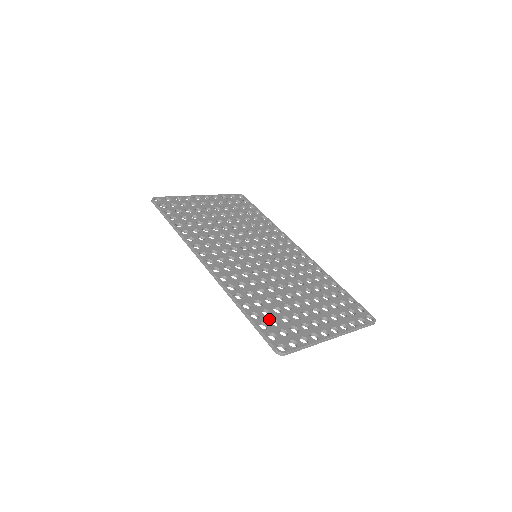
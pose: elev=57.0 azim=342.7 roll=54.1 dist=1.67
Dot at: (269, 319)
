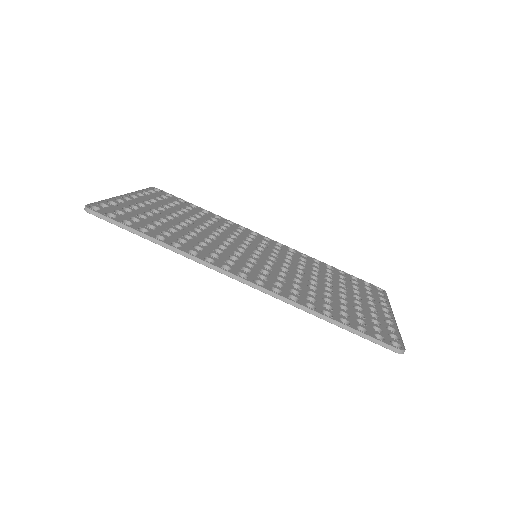
Dot at: (355, 320)
